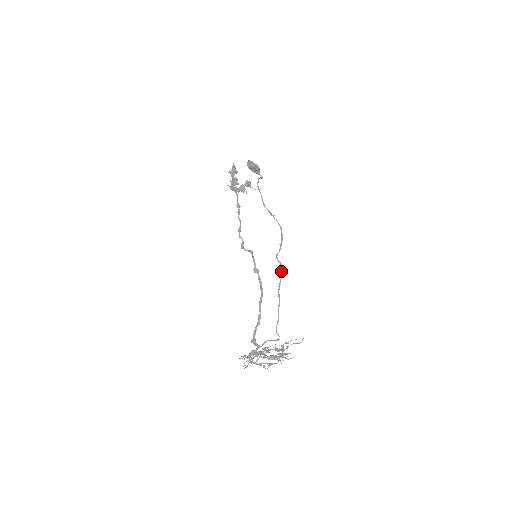
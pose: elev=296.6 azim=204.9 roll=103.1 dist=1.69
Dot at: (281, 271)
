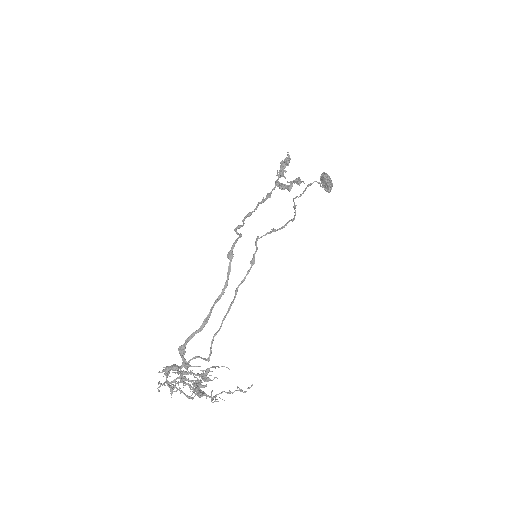
Dot at: (252, 258)
